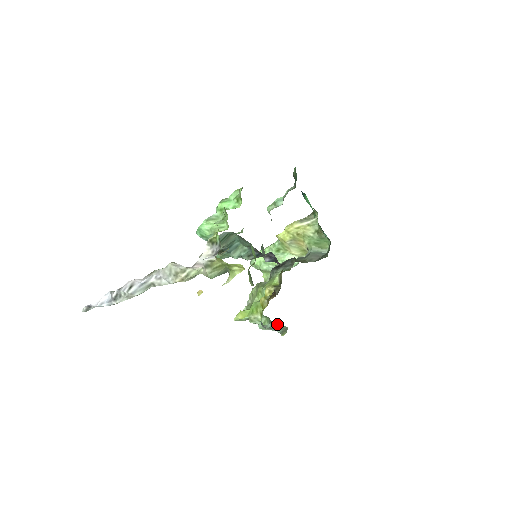
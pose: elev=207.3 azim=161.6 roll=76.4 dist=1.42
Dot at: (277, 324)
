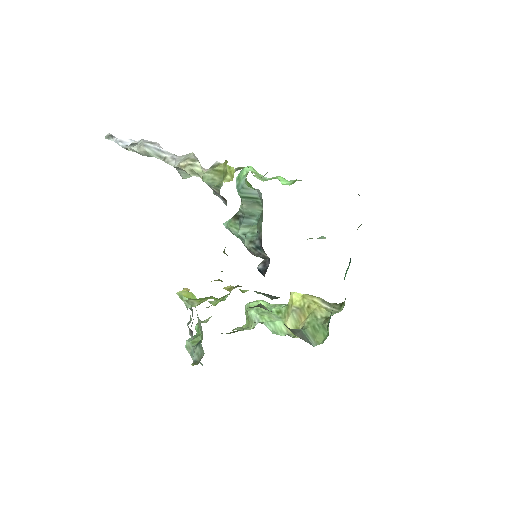
Dot at: (201, 346)
